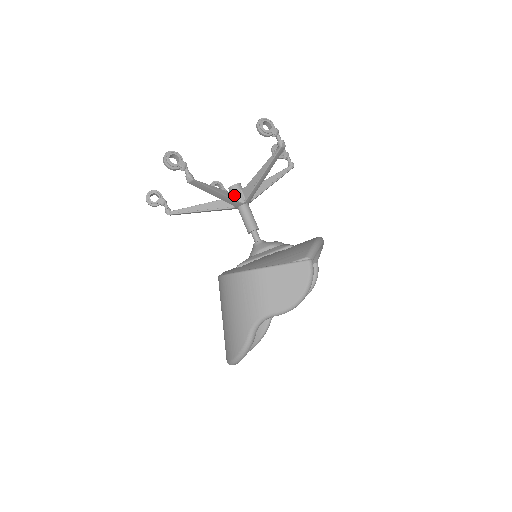
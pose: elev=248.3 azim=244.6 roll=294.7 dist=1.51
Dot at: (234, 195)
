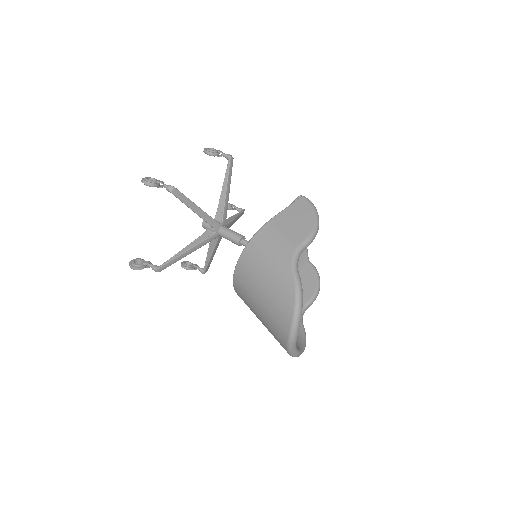
Dot at: occluded
